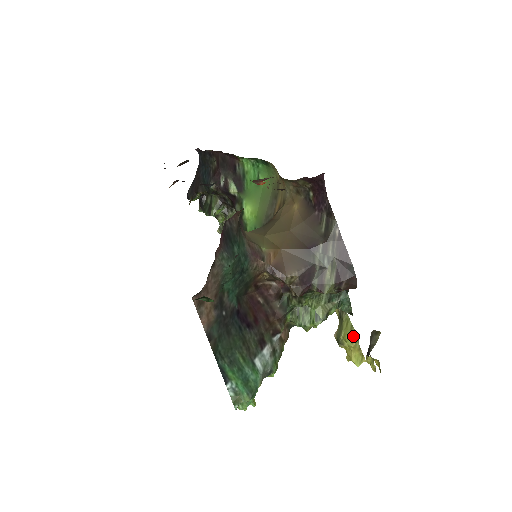
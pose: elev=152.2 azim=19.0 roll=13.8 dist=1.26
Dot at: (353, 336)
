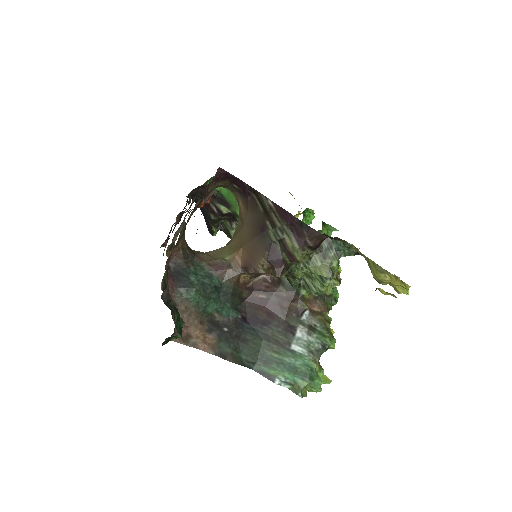
Dot at: (380, 271)
